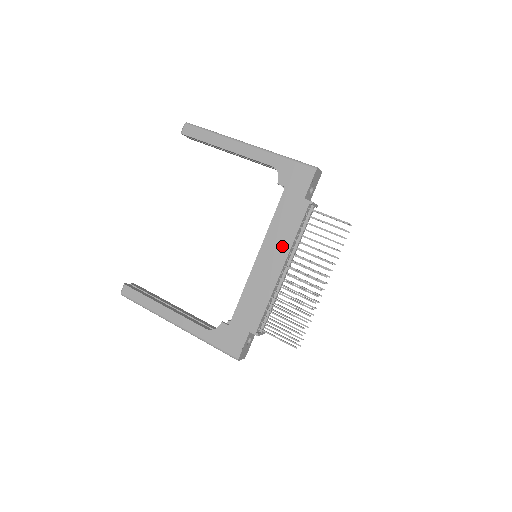
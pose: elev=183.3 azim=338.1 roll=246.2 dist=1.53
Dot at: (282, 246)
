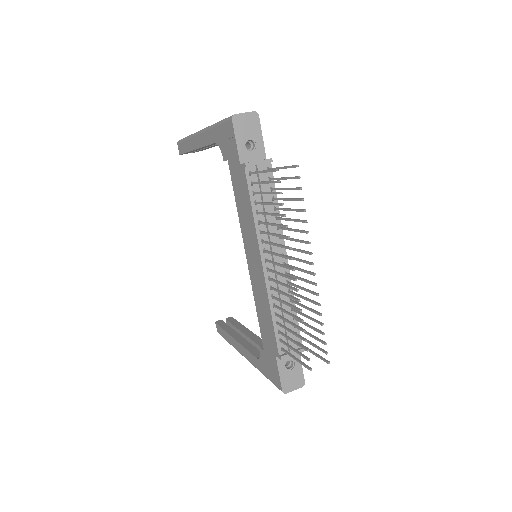
Dot at: (252, 236)
